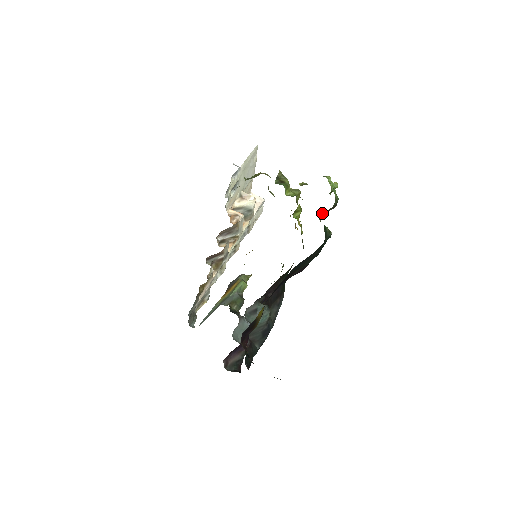
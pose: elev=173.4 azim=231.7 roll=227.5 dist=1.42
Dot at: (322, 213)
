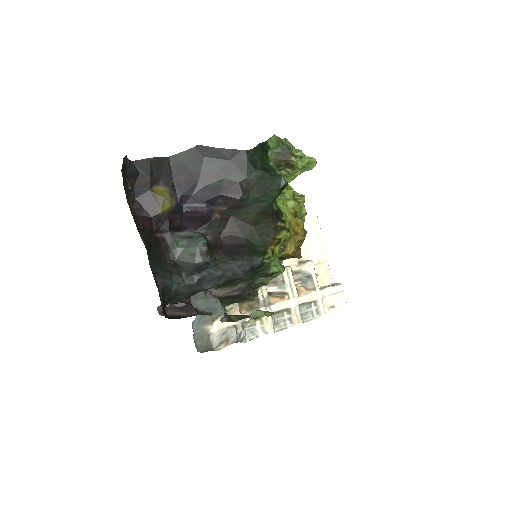
Dot at: (277, 163)
